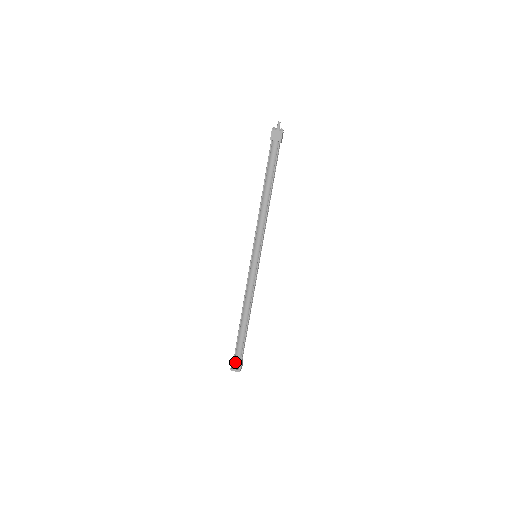
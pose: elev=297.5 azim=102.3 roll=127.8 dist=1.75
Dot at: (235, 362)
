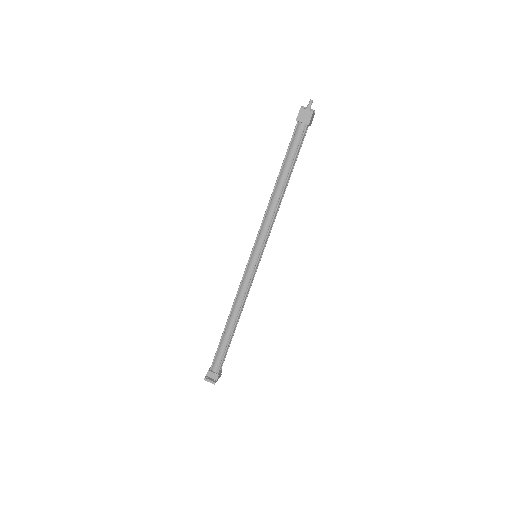
Dot at: (211, 371)
